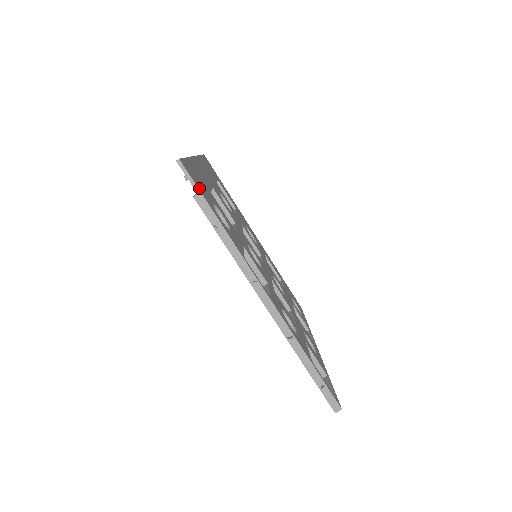
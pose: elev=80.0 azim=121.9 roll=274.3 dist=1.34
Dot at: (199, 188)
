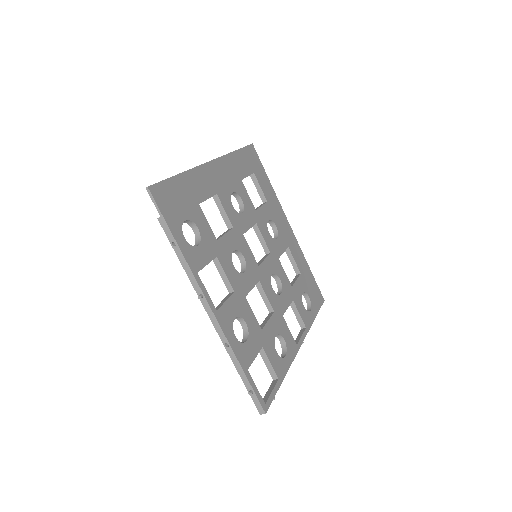
Dot at: (165, 211)
